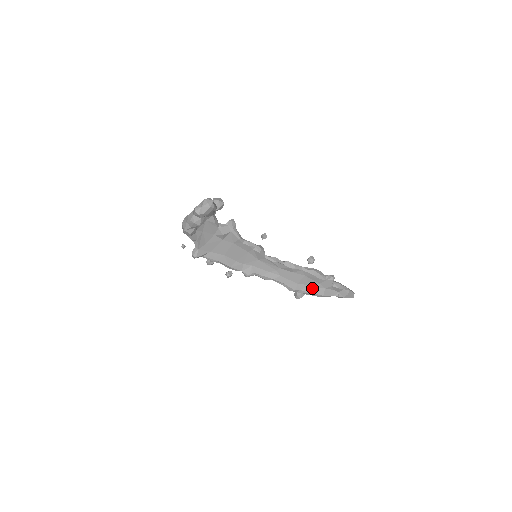
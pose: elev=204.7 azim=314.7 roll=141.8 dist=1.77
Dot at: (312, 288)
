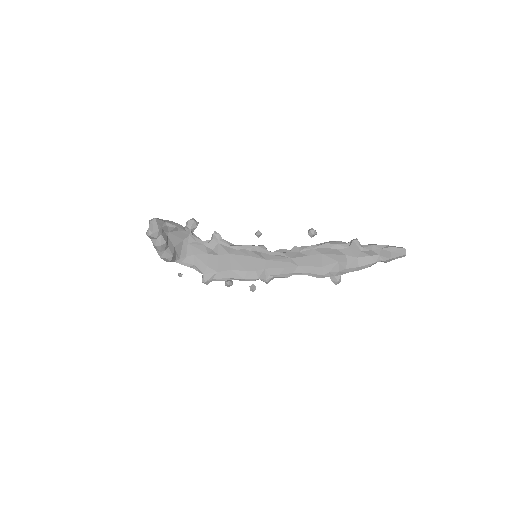
Dot at: (341, 264)
